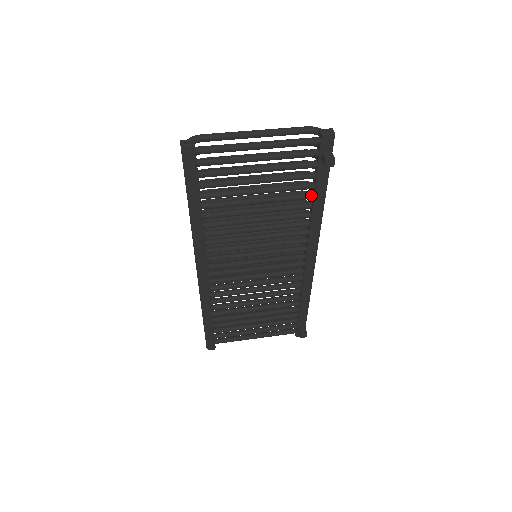
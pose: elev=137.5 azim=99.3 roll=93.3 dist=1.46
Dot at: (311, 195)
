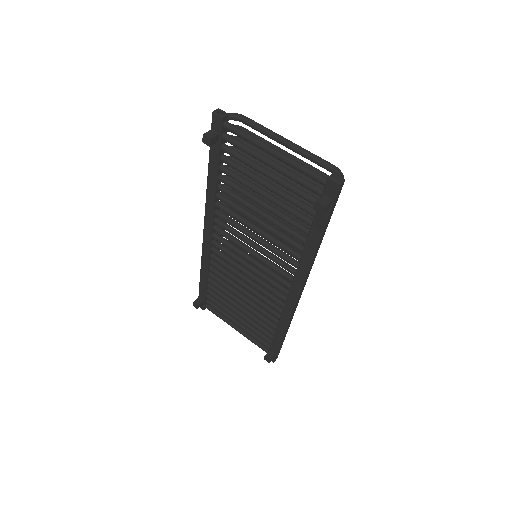
Dot at: (307, 231)
